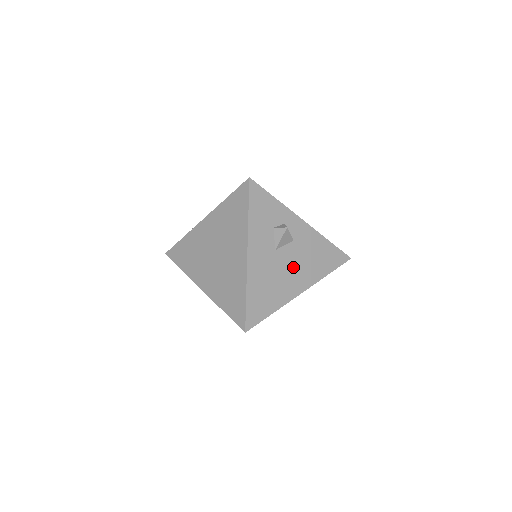
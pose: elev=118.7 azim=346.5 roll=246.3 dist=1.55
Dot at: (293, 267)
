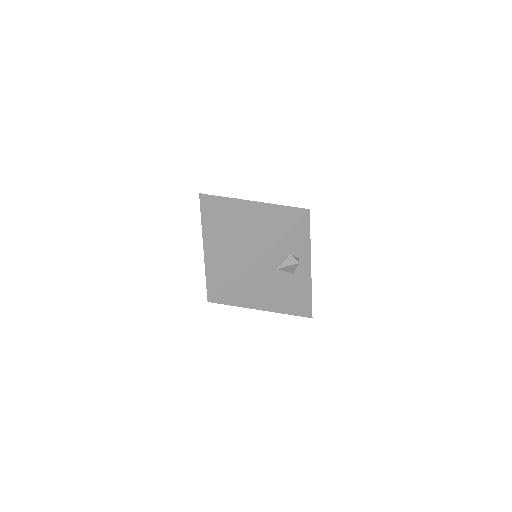
Dot at: (276, 290)
